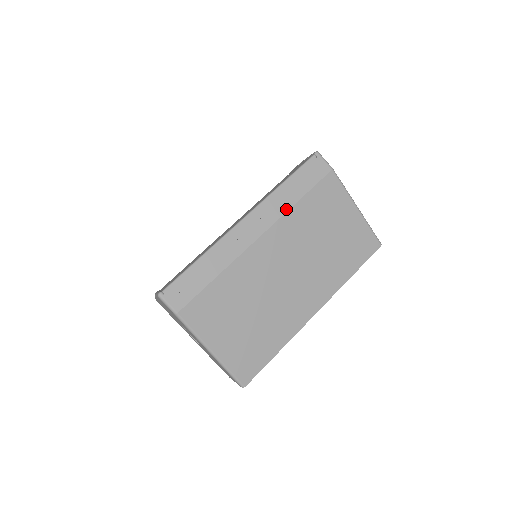
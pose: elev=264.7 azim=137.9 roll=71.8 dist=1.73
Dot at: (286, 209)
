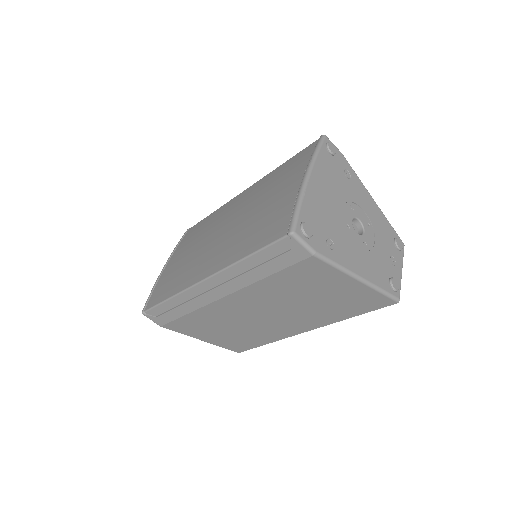
Dot at: (250, 282)
